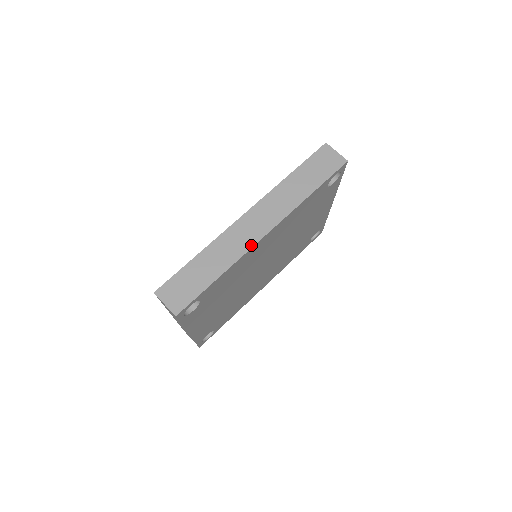
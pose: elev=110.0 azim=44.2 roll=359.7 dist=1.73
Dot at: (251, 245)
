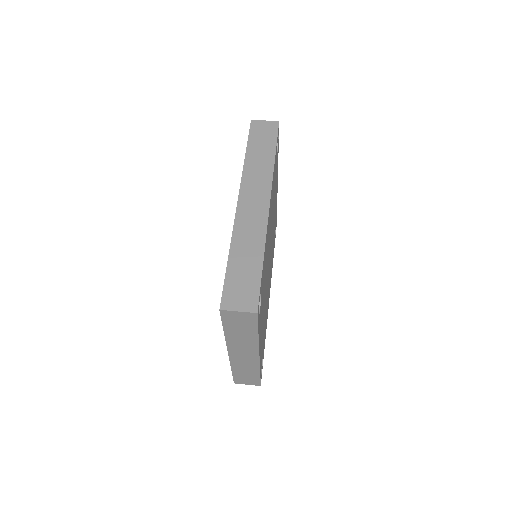
Dot at: (265, 218)
